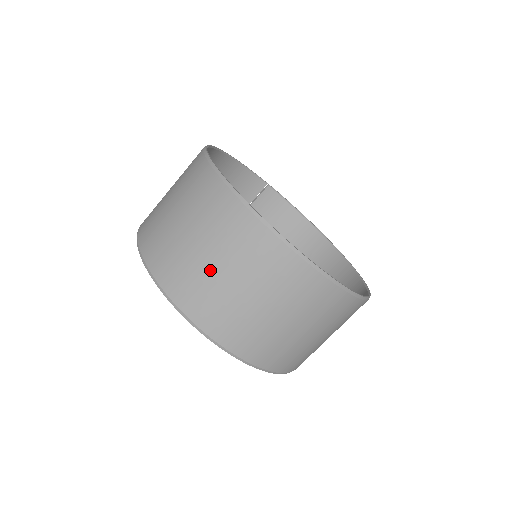
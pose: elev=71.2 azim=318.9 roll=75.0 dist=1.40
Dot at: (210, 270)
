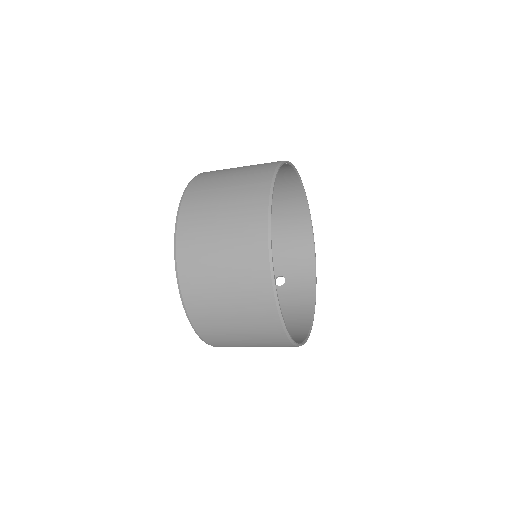
Dot at: (242, 343)
